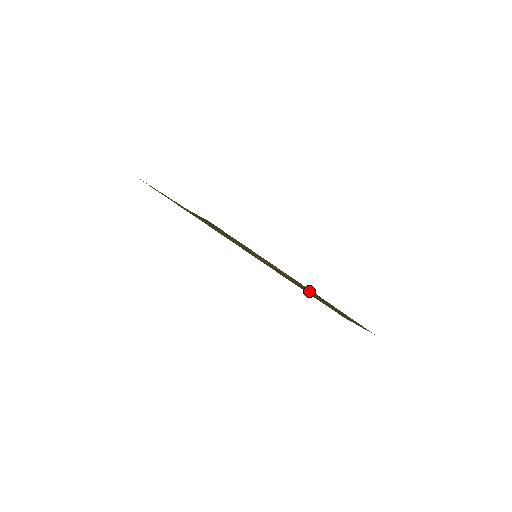
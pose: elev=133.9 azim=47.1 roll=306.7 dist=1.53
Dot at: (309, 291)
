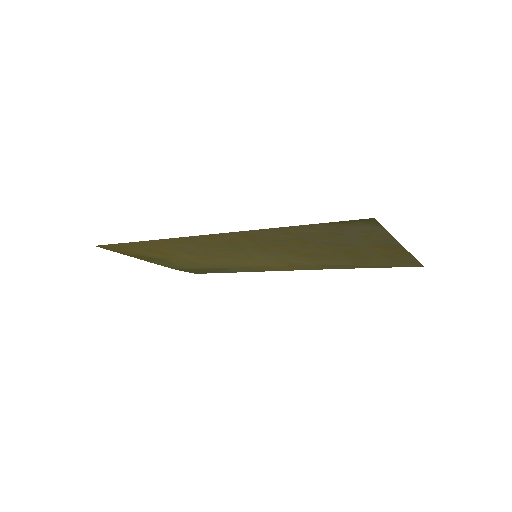
Dot at: (330, 264)
